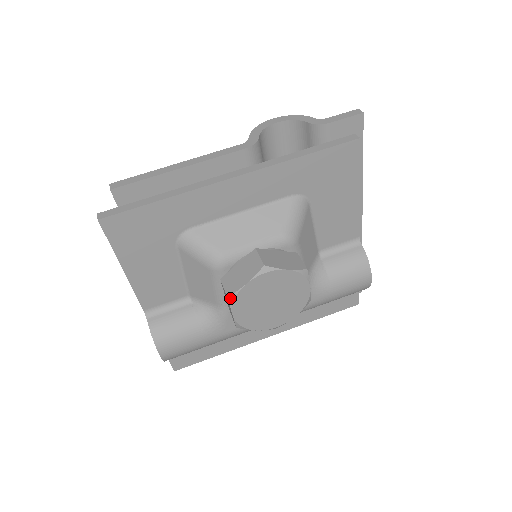
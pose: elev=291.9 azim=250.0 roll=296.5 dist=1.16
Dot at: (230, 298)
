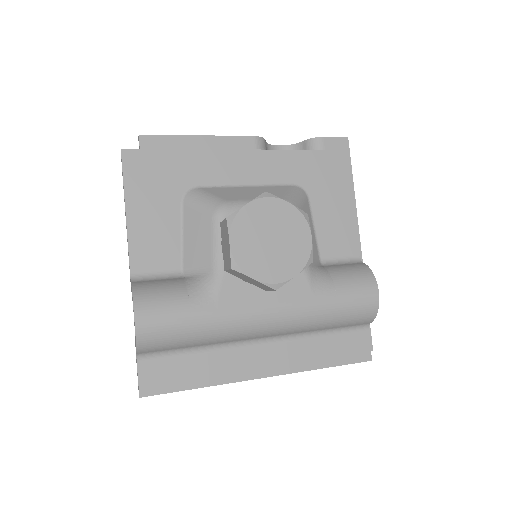
Dot at: (229, 219)
